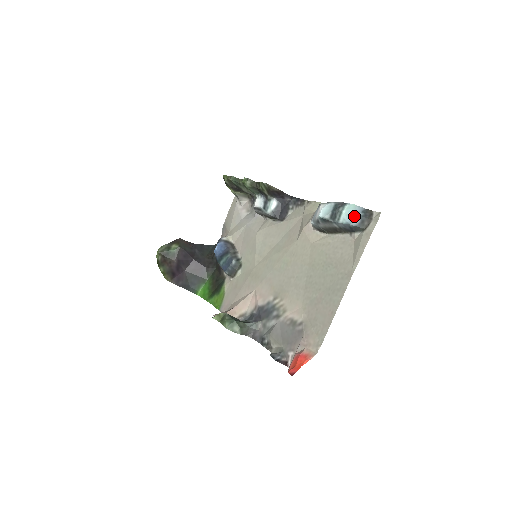
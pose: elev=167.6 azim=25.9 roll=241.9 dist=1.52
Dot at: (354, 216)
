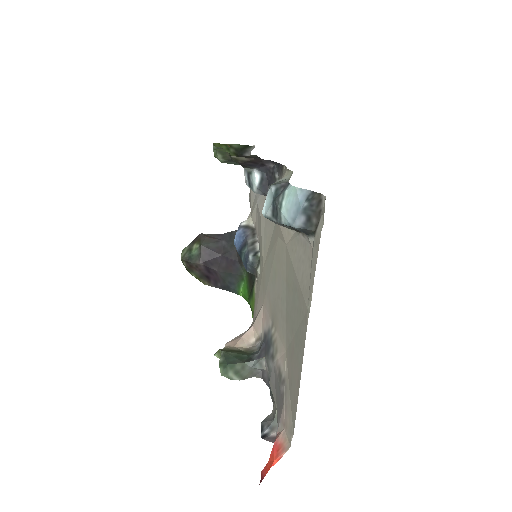
Dot at: (295, 210)
